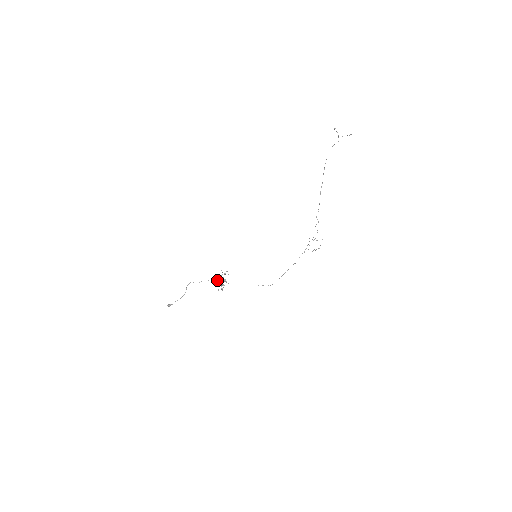
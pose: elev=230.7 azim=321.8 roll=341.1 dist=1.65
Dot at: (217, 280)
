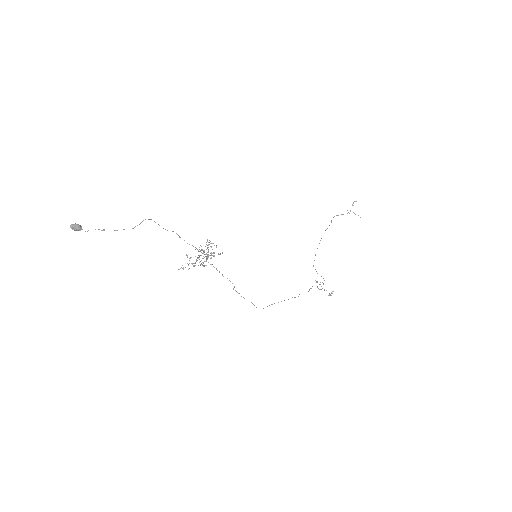
Dot at: occluded
